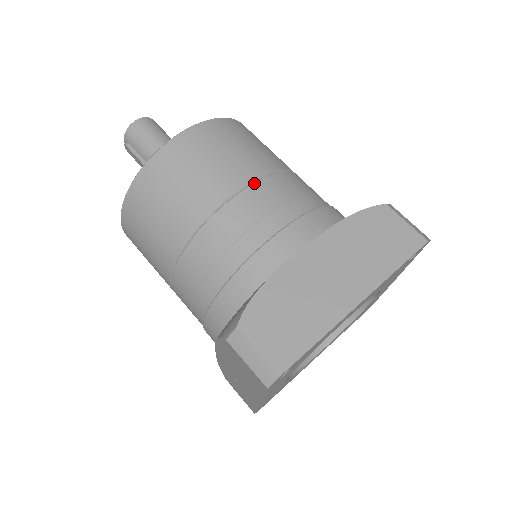
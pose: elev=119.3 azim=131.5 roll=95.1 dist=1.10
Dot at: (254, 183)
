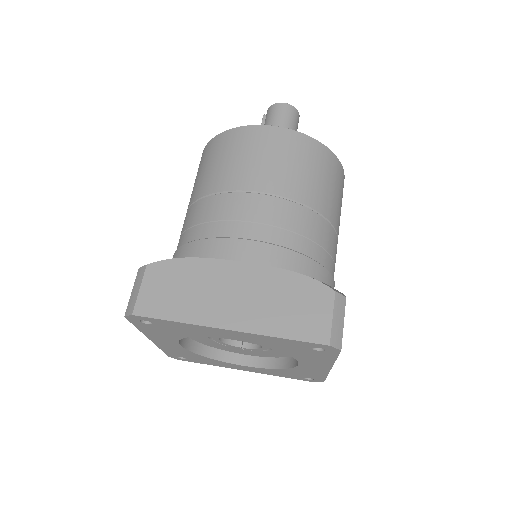
Dot at: (271, 196)
